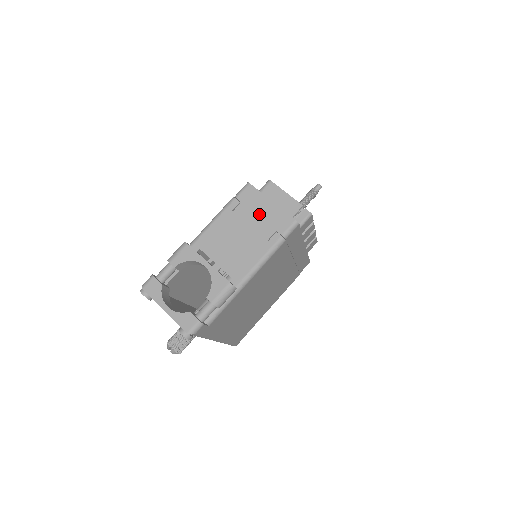
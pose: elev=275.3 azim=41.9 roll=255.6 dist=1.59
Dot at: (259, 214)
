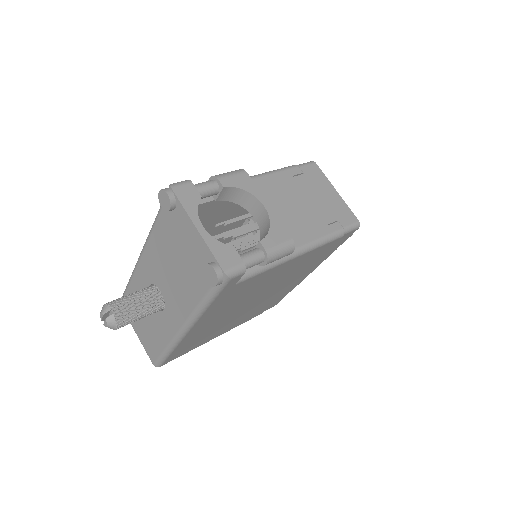
Dot at: (322, 195)
